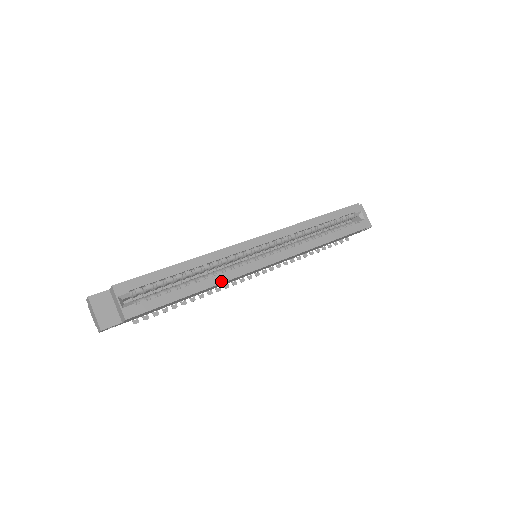
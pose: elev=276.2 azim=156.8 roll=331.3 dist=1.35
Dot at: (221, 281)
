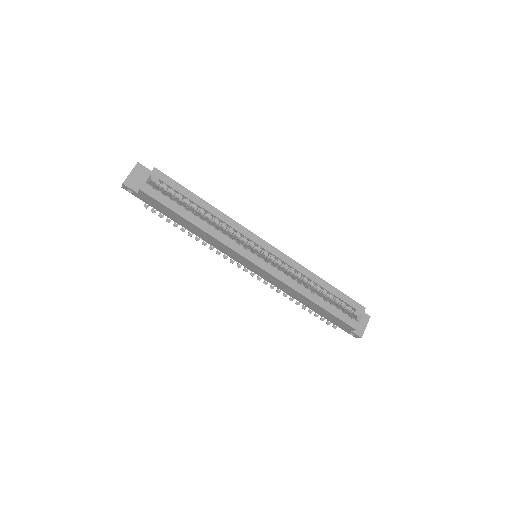
Dot at: (215, 236)
